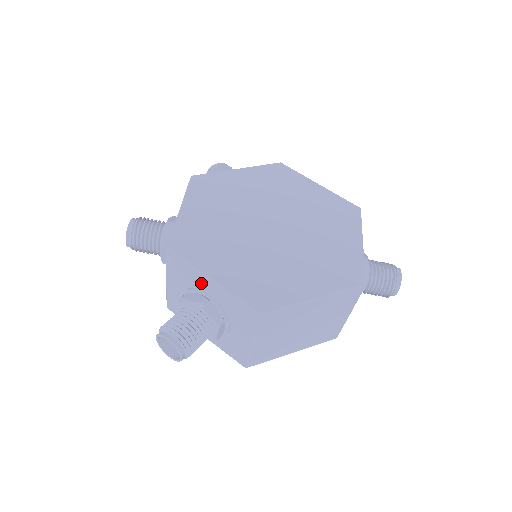
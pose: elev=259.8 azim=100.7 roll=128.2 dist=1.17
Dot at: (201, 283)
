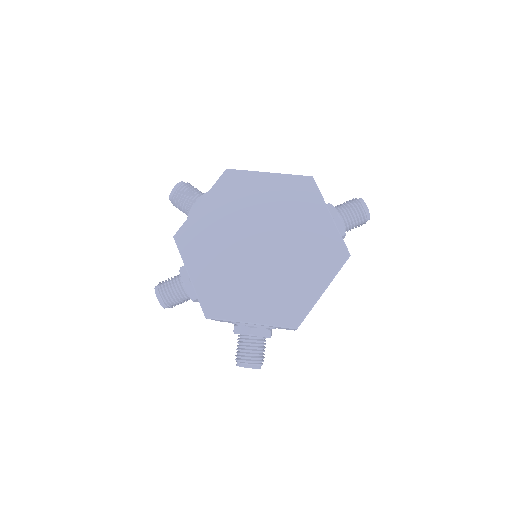
Dot at: occluded
